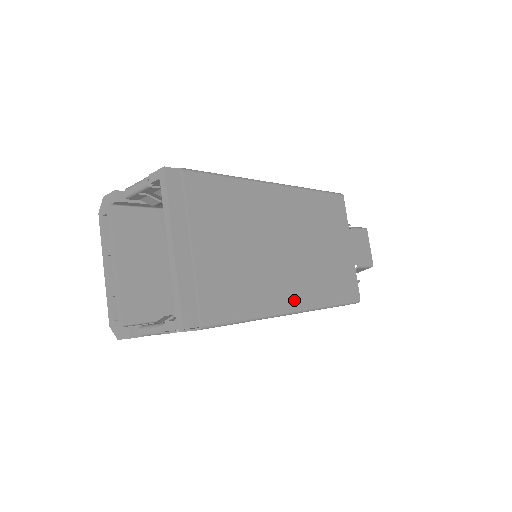
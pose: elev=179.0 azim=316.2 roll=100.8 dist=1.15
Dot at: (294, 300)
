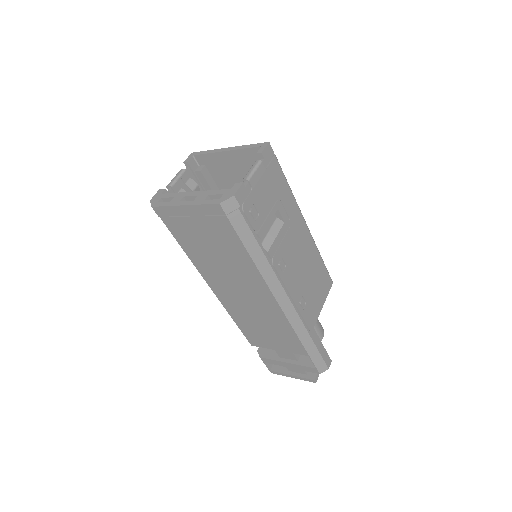
Dot at: occluded
